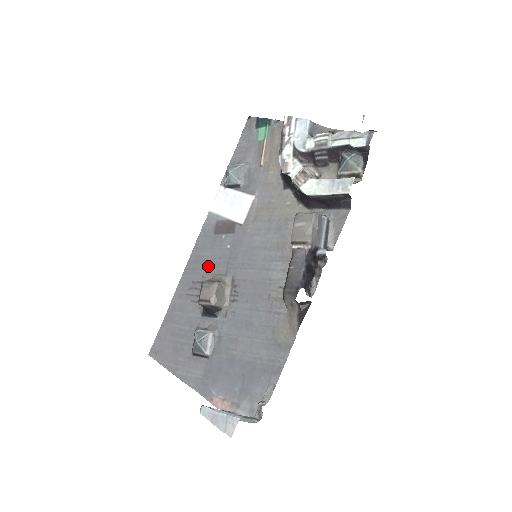
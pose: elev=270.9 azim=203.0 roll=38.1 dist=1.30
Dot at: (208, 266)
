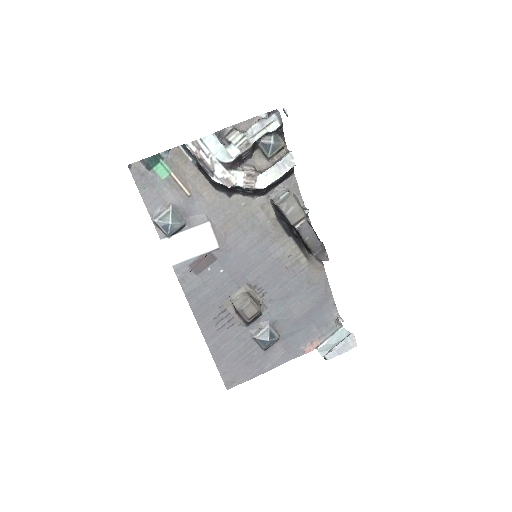
Dot at: (217, 298)
